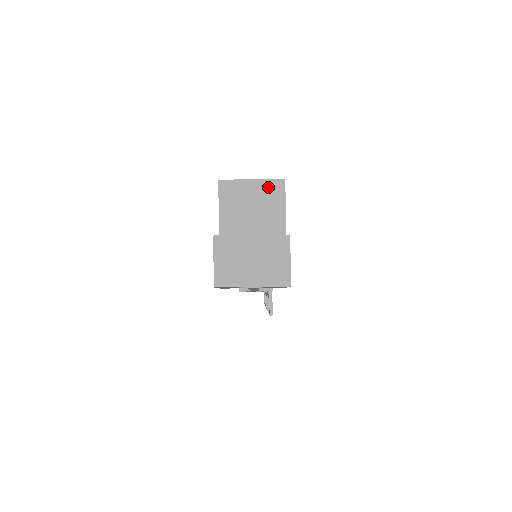
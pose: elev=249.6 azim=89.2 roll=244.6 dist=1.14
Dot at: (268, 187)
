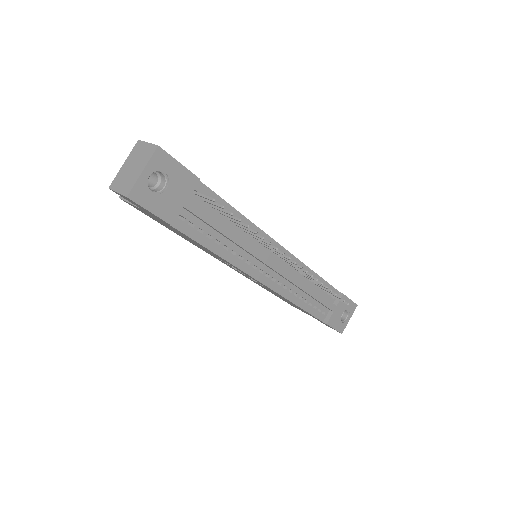
Dot at: occluded
